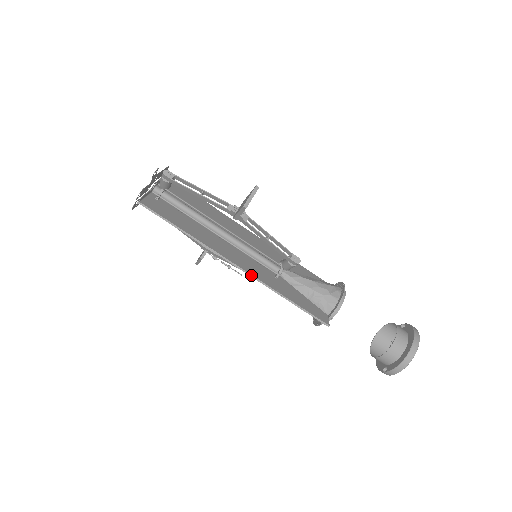
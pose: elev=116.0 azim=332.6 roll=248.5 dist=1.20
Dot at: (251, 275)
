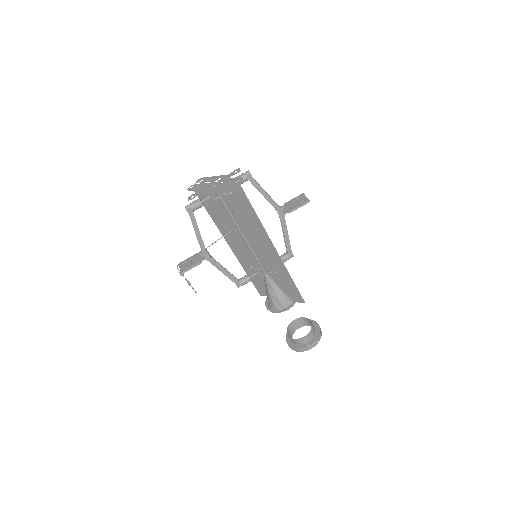
Dot at: occluded
